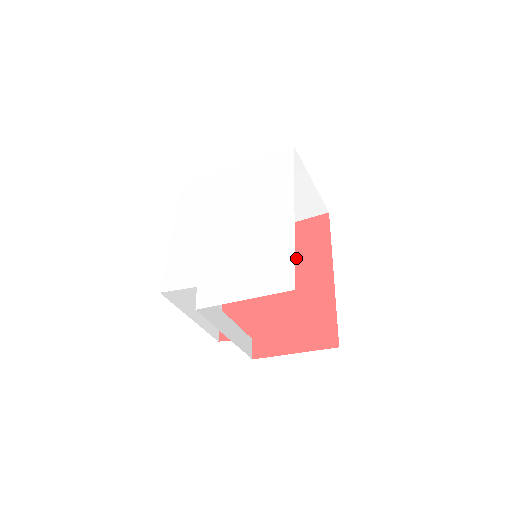
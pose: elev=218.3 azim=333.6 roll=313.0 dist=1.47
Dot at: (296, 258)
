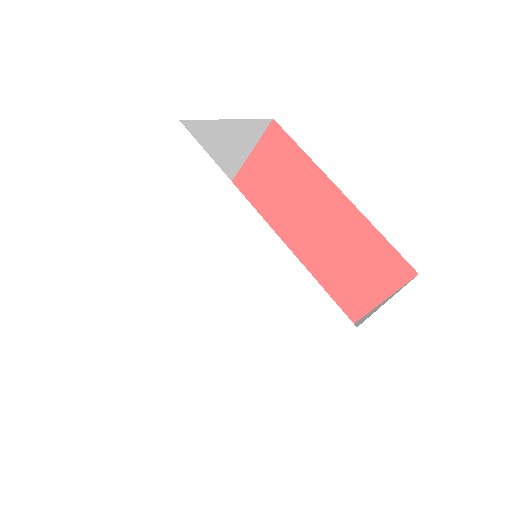
Dot at: (287, 201)
